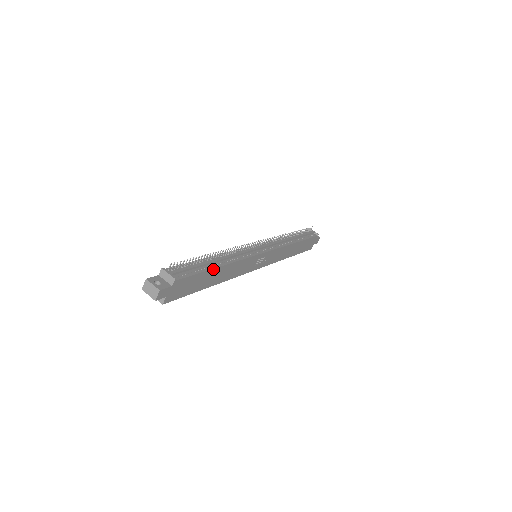
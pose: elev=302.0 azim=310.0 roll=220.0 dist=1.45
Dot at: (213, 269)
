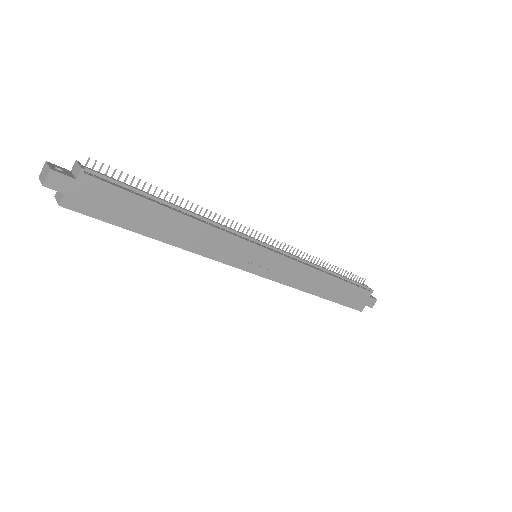
Dot at: (161, 206)
